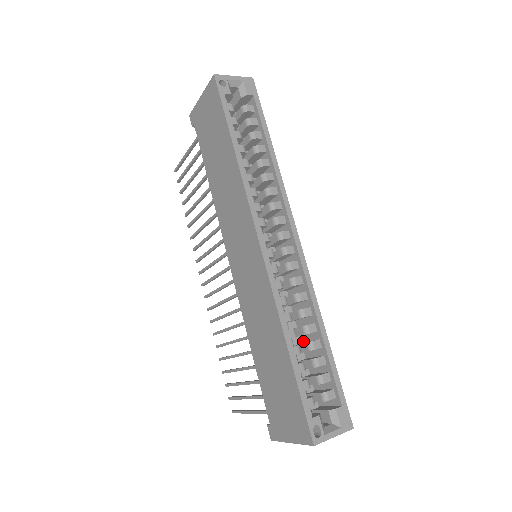
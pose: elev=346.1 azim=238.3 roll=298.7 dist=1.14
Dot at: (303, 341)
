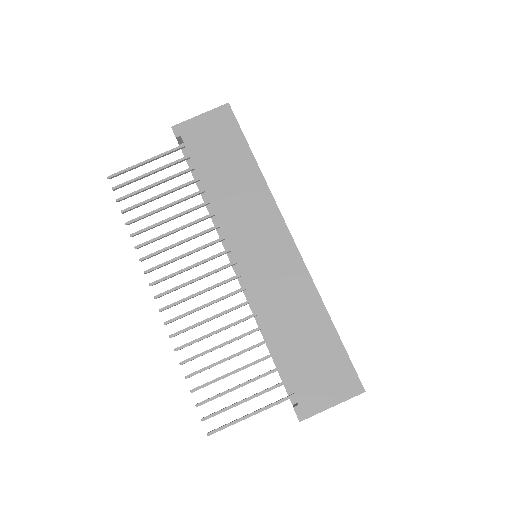
Dot at: occluded
